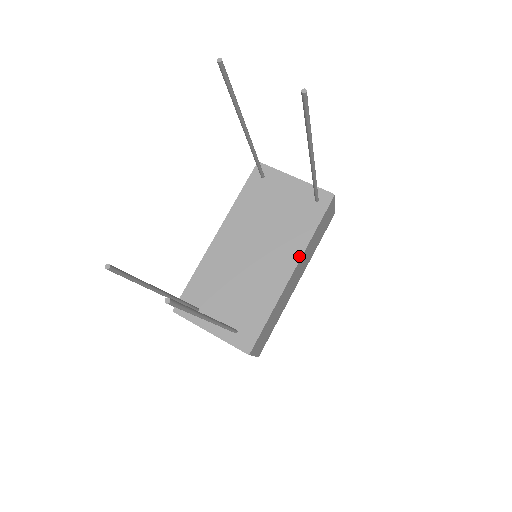
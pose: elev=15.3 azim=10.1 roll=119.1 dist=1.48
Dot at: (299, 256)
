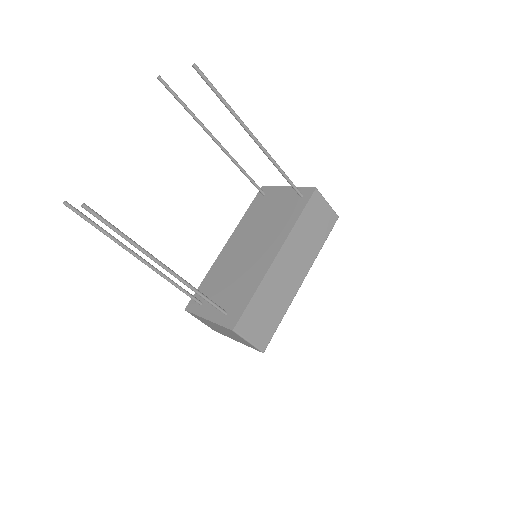
Dot at: (283, 241)
